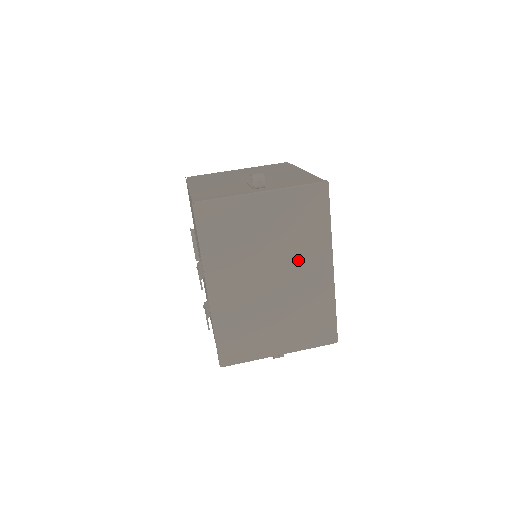
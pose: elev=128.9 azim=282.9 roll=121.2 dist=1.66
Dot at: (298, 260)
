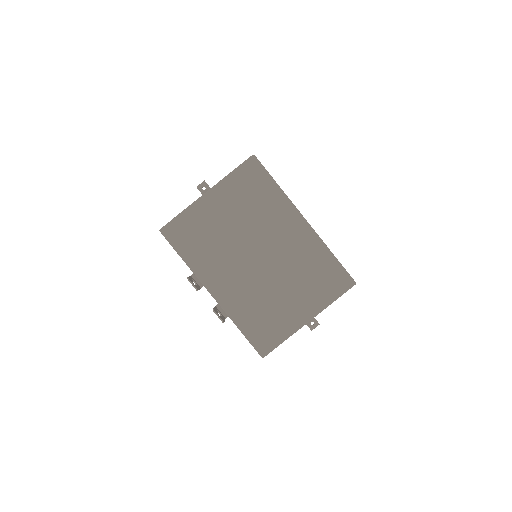
Dot at: (270, 229)
